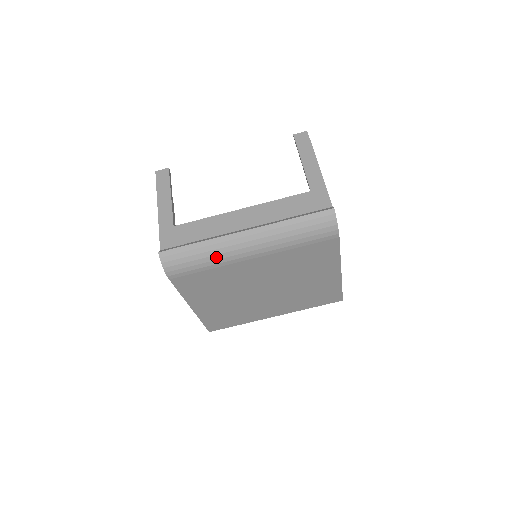
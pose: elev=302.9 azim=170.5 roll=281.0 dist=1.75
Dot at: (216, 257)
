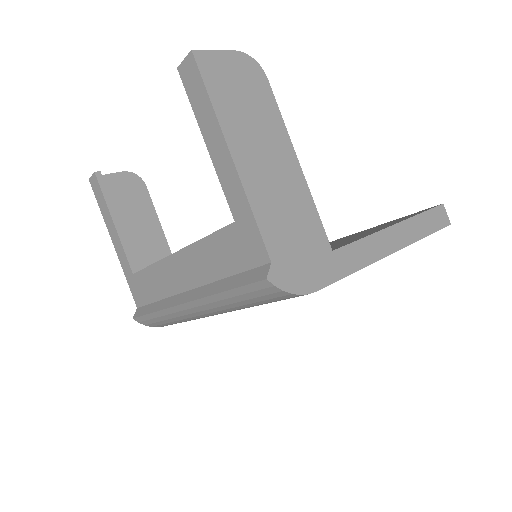
Dot at: (184, 320)
